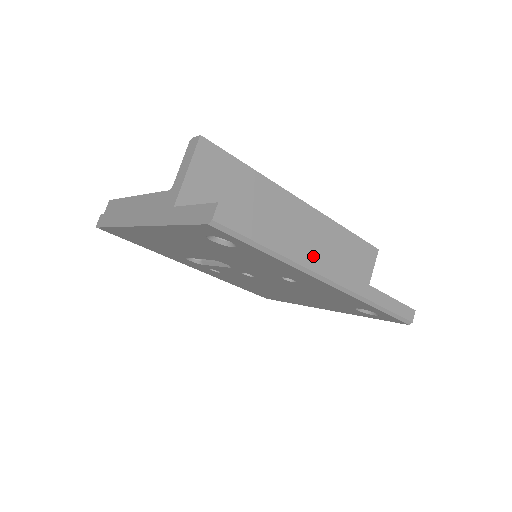
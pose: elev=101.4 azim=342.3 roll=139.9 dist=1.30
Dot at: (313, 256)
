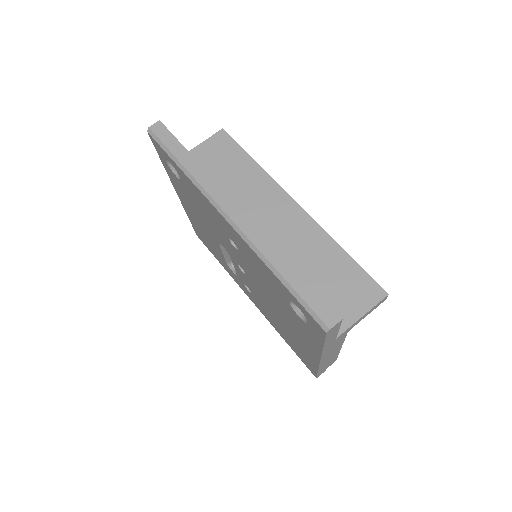
Dot at: (218, 186)
